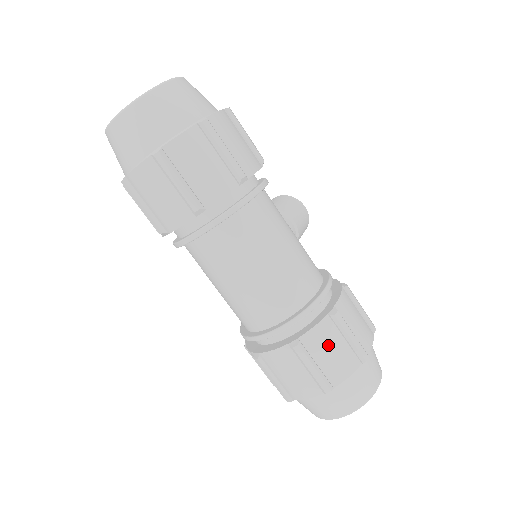
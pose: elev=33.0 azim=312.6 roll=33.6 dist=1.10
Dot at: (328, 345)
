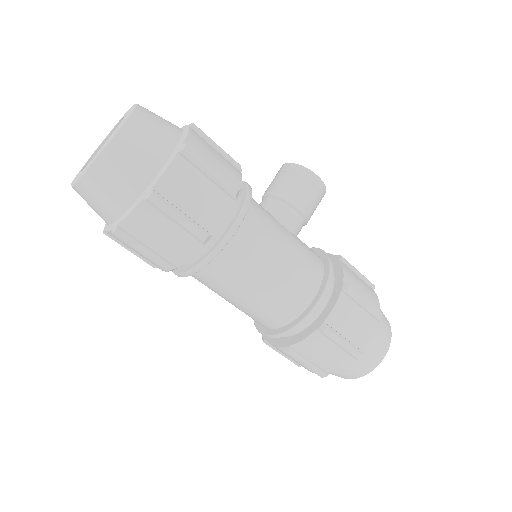
Dot at: (319, 350)
